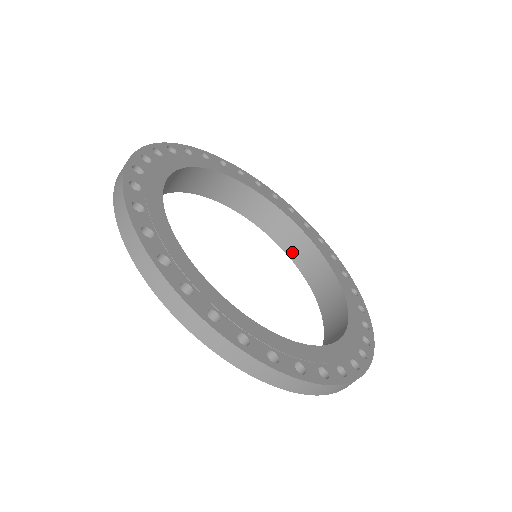
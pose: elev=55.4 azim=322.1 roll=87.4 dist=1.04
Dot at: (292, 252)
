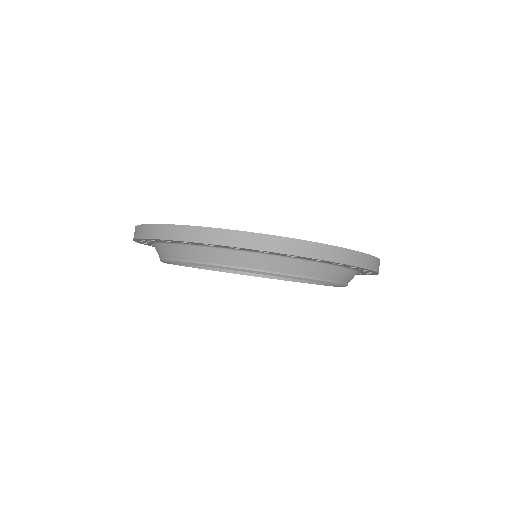
Dot at: occluded
